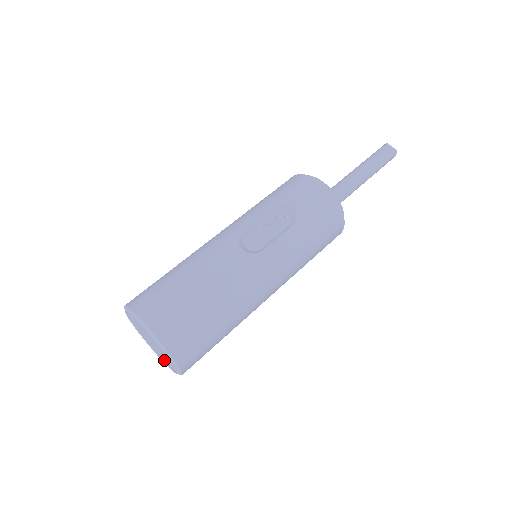
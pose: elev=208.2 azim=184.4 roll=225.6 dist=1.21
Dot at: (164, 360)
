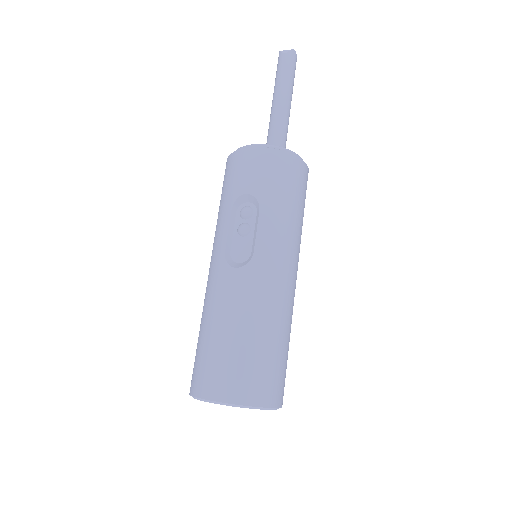
Dot at: occluded
